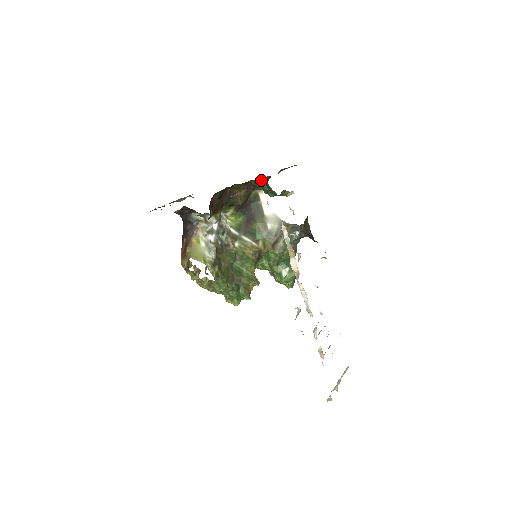
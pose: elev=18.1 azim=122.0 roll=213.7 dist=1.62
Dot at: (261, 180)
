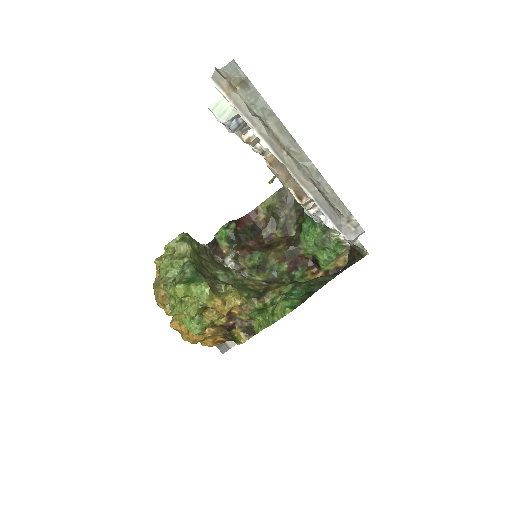
Dot at: occluded
